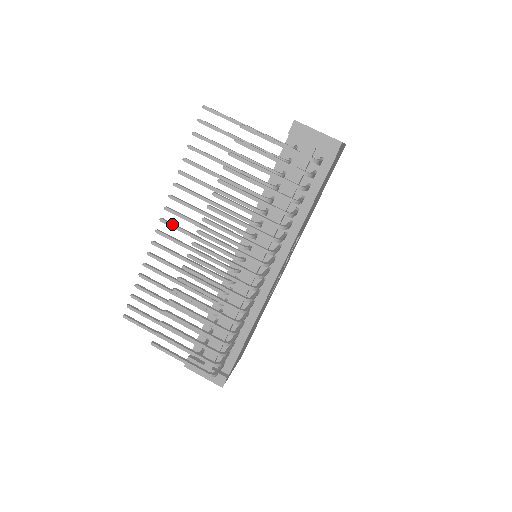
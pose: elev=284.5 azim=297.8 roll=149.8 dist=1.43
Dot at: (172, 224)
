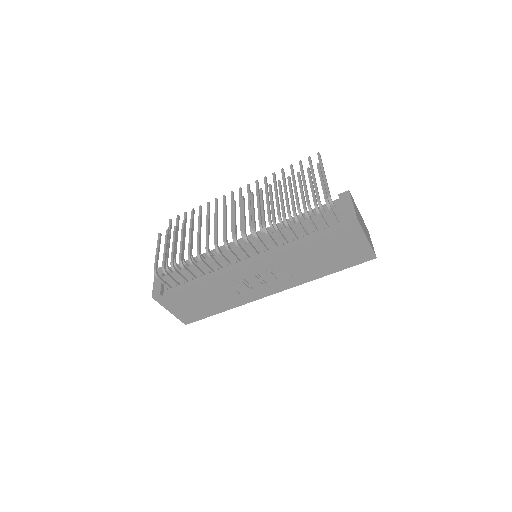
Dot at: (241, 193)
